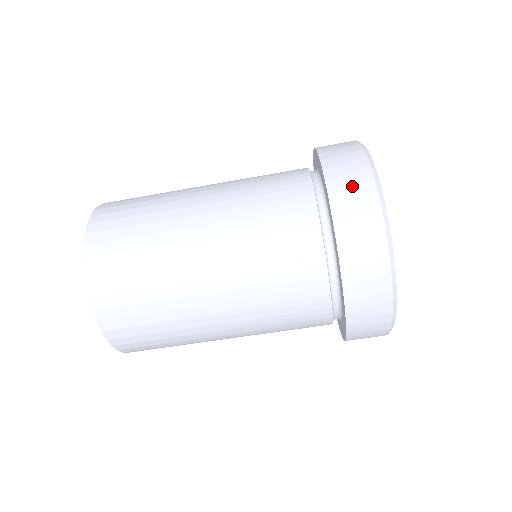
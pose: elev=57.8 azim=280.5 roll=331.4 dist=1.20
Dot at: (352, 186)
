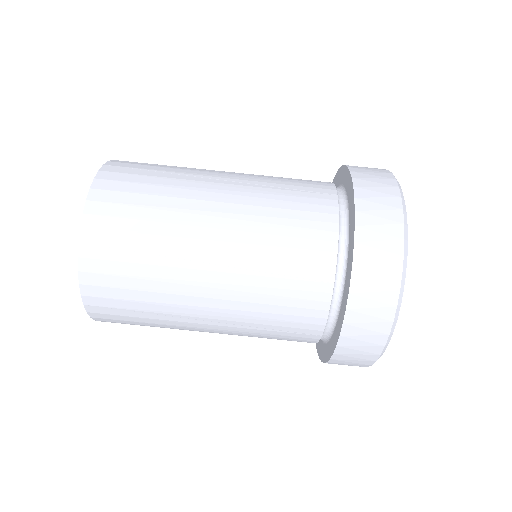
Dot at: (372, 173)
